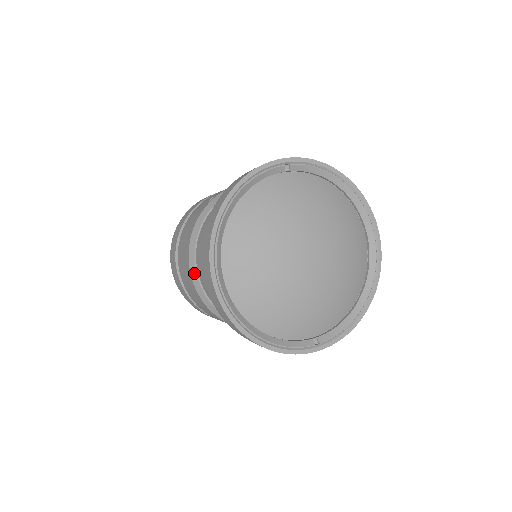
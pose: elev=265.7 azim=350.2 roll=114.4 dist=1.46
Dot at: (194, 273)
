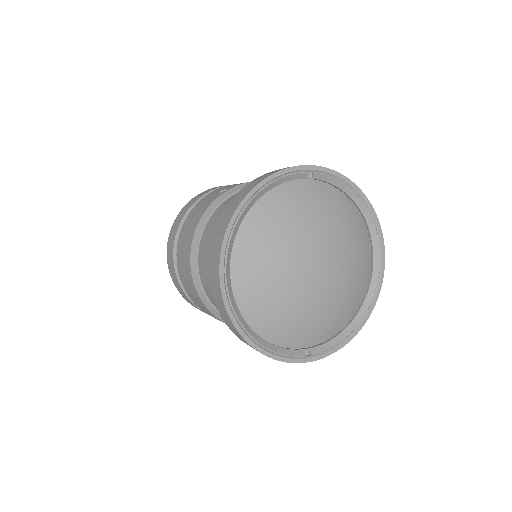
Dot at: (194, 263)
